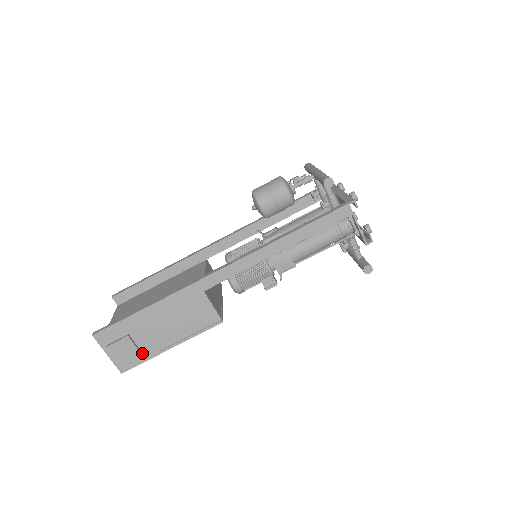
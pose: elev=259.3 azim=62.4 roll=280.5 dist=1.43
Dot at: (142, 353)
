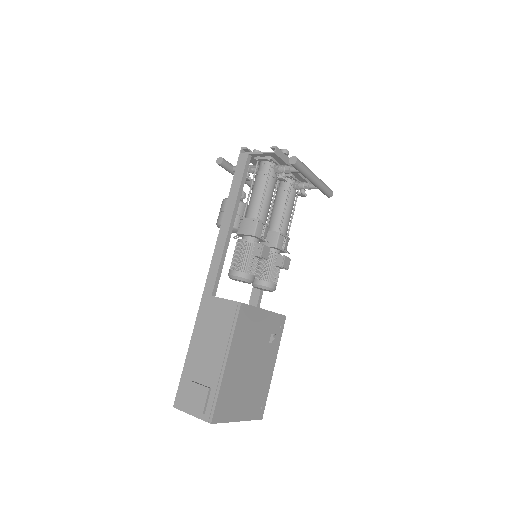
Dot at: (211, 388)
